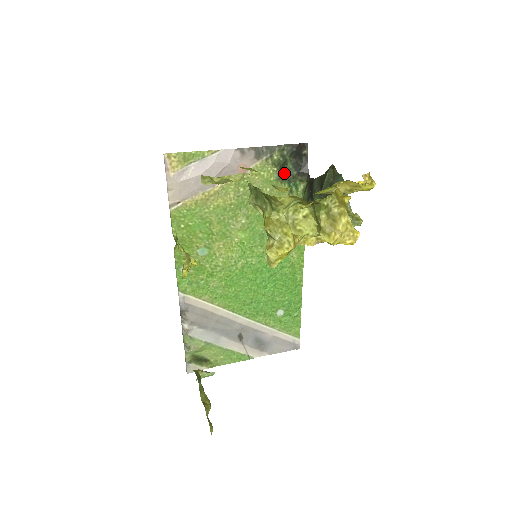
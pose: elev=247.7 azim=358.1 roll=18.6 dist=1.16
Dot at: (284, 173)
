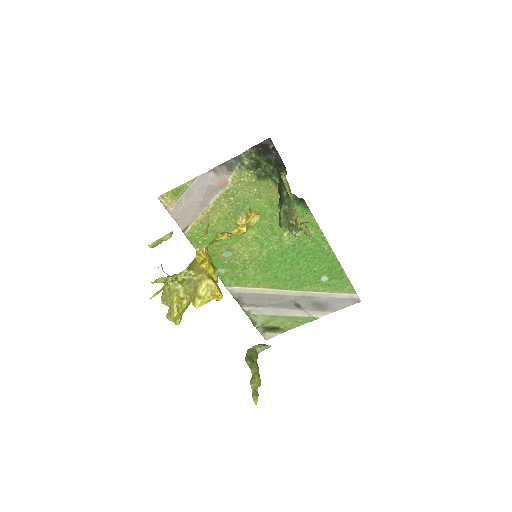
Dot at: (262, 171)
